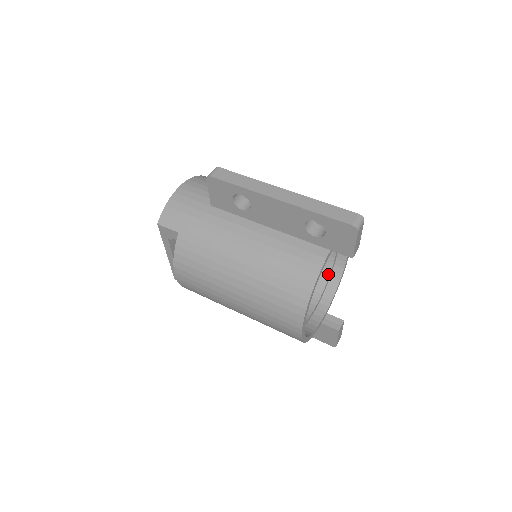
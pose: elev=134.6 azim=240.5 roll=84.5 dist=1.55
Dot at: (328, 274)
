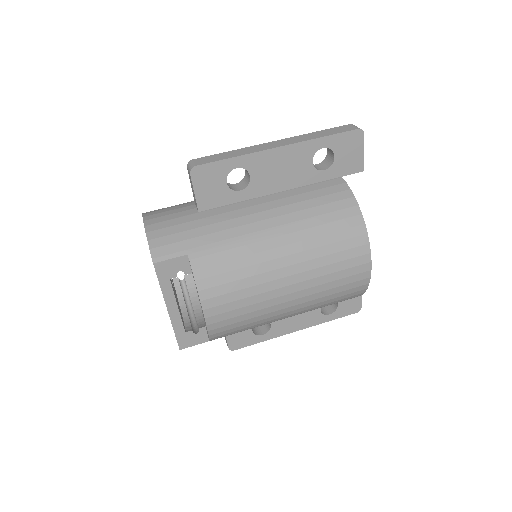
Dot at: occluded
